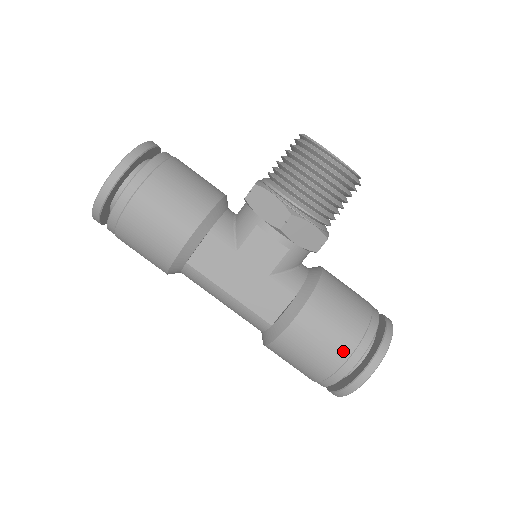
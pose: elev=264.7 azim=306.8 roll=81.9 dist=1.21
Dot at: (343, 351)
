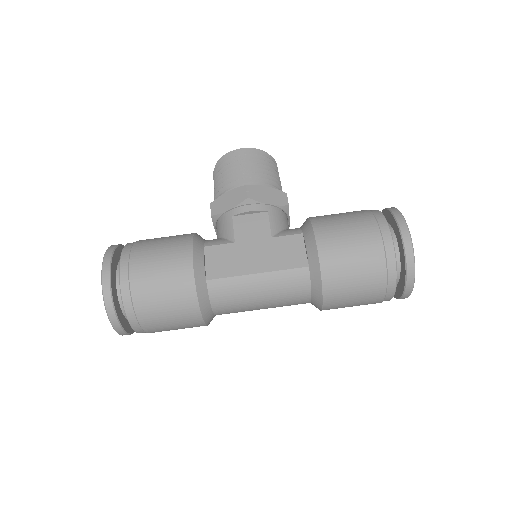
Dot at: (370, 228)
